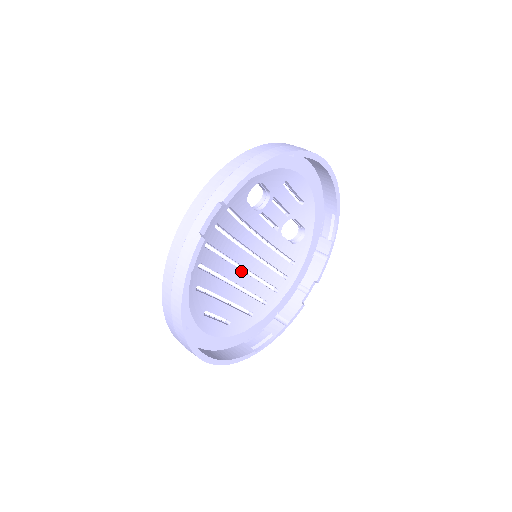
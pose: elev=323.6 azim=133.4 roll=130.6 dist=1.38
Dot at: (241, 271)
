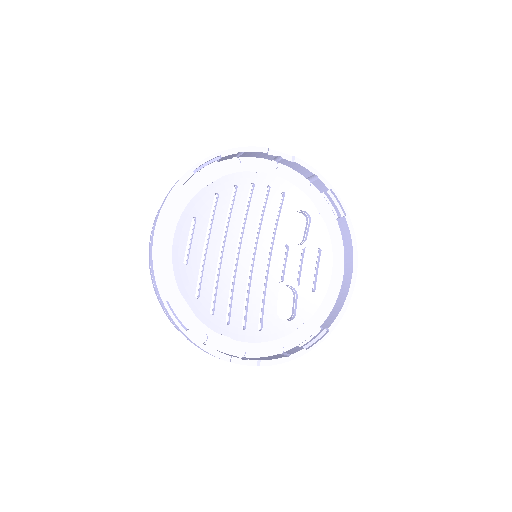
Dot at: (234, 258)
